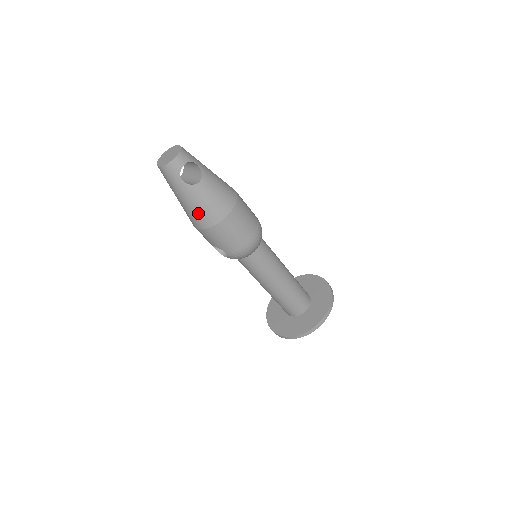
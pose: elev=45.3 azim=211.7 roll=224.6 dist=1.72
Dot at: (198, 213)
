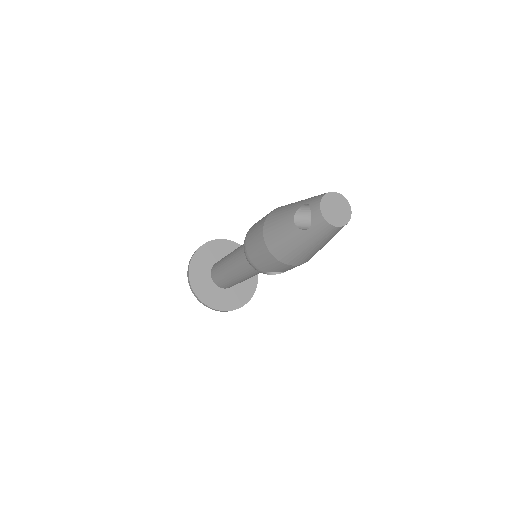
Dot at: occluded
